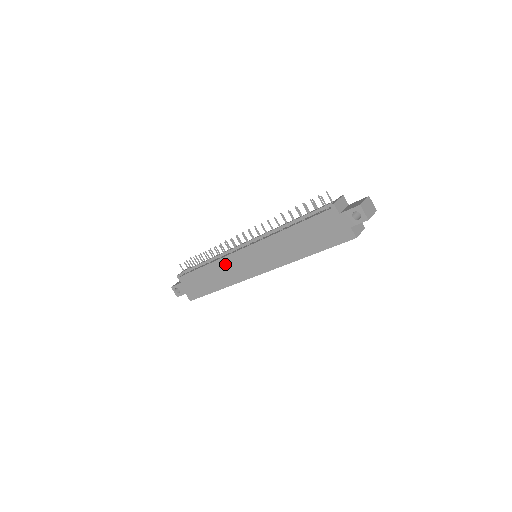
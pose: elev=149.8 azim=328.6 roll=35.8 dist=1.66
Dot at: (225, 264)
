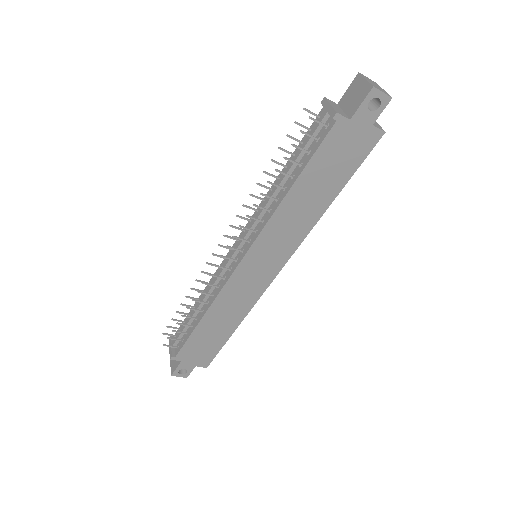
Dot at: (227, 296)
